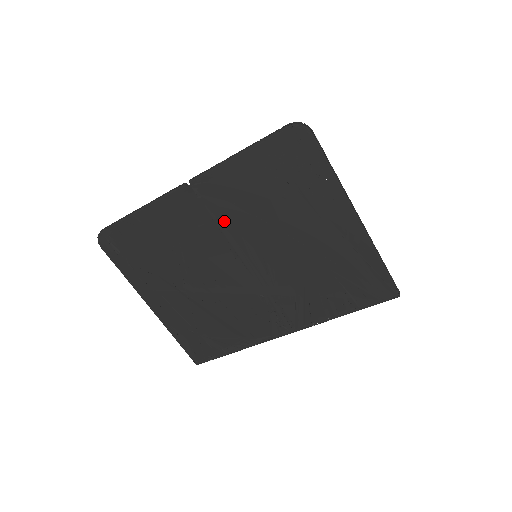
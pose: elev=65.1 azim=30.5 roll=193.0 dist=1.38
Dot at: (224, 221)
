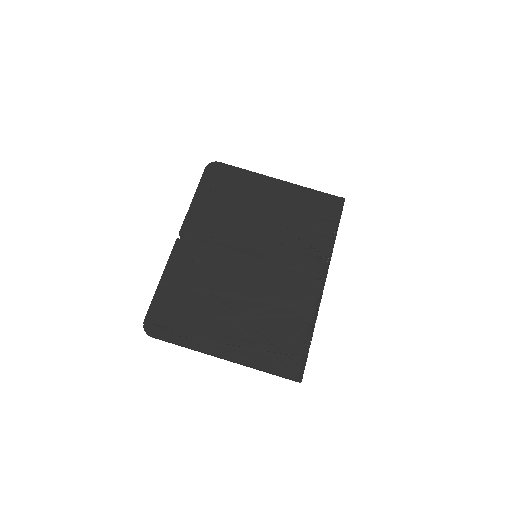
Dot at: (217, 240)
